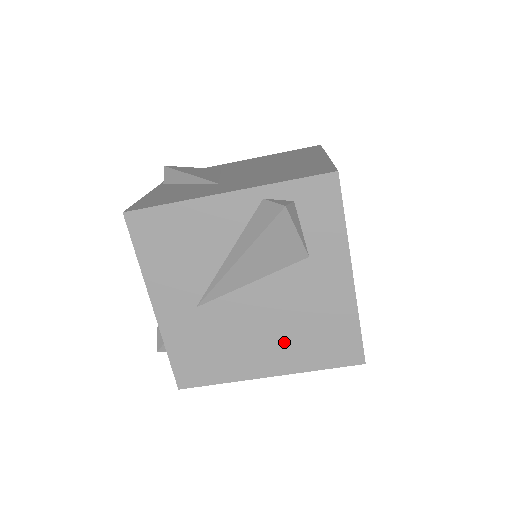
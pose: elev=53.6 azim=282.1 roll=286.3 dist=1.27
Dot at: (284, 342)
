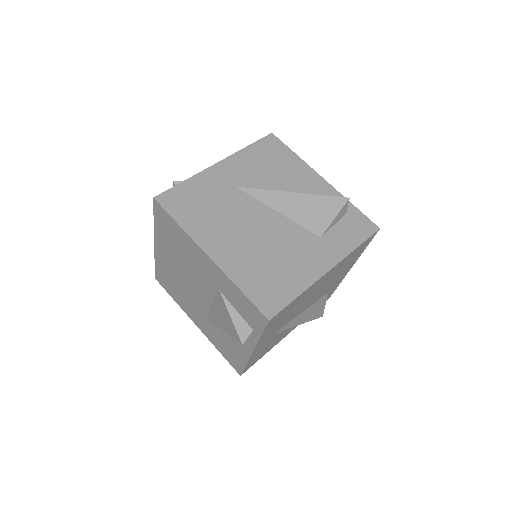
Dot at: (247, 252)
